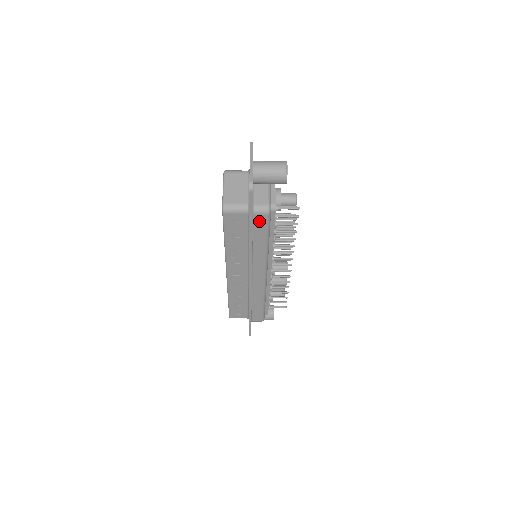
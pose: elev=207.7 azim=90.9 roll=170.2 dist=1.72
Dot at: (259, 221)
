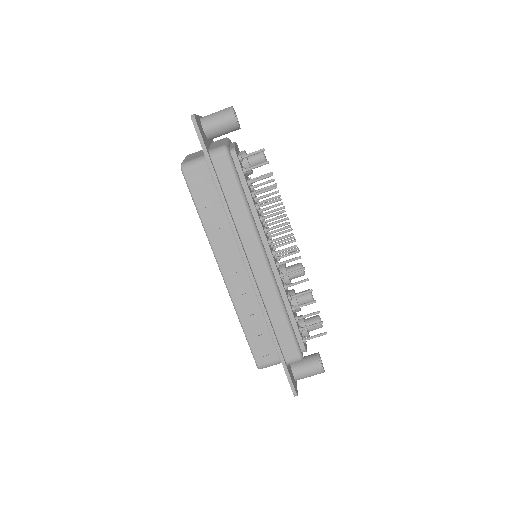
Dot at: (221, 167)
